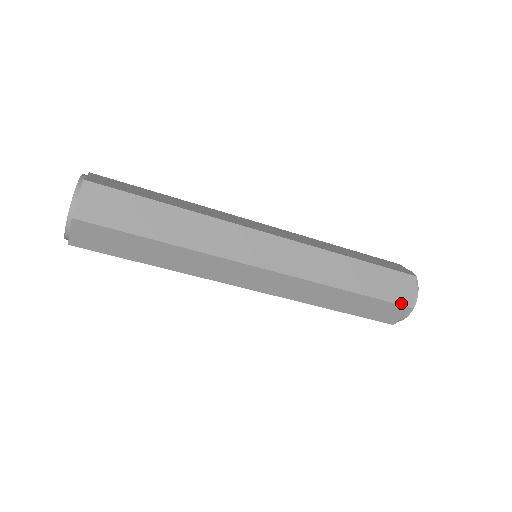
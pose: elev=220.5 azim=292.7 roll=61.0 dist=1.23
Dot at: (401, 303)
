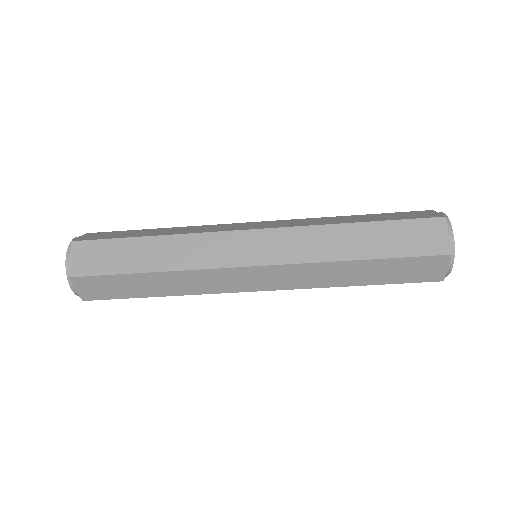
Dot at: (426, 281)
